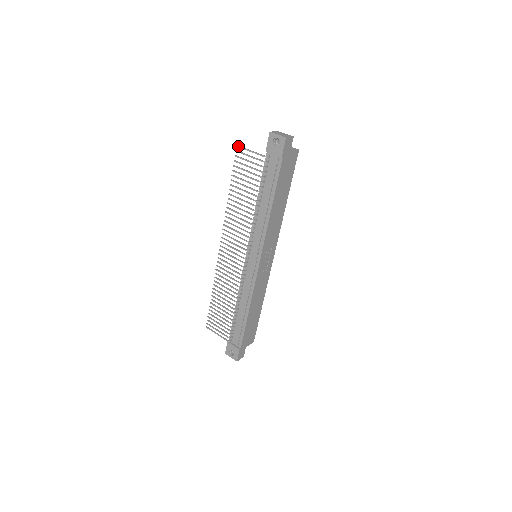
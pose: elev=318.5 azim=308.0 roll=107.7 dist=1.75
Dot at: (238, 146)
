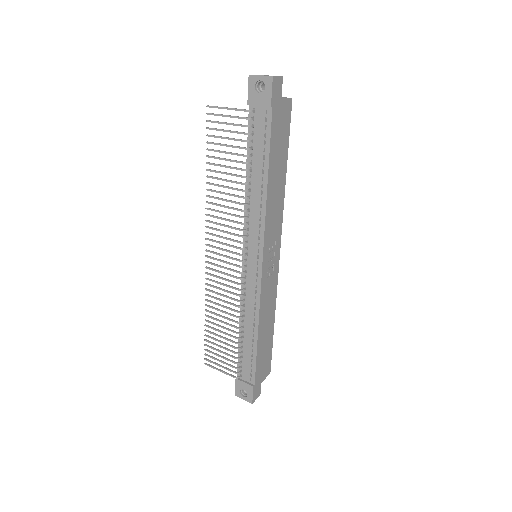
Dot at: (208, 106)
